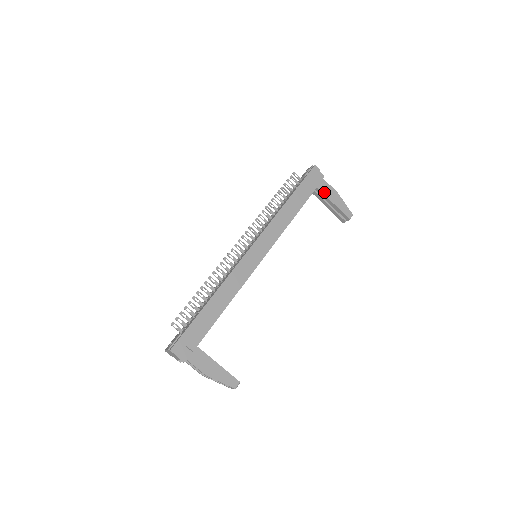
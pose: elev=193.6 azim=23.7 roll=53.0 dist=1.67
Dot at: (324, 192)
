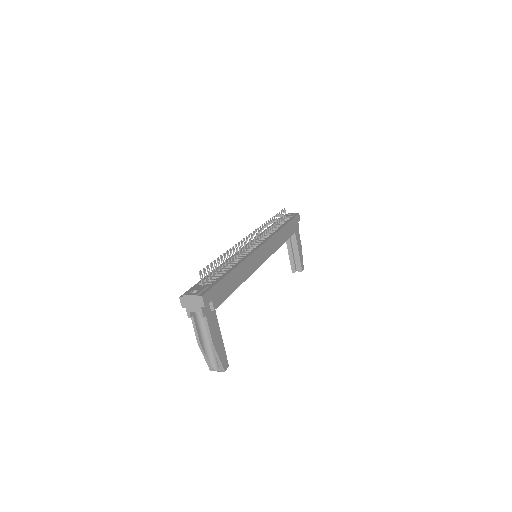
Dot at: (297, 238)
